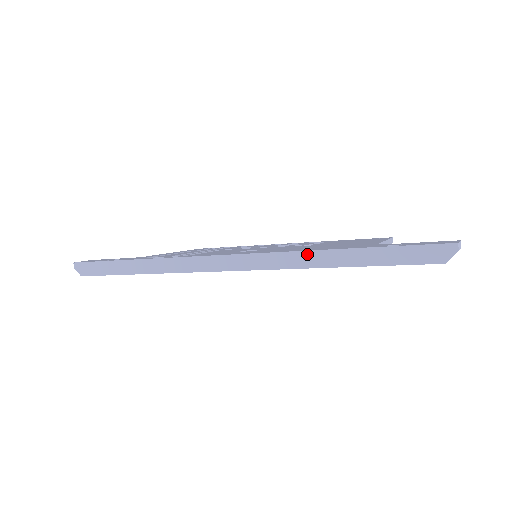
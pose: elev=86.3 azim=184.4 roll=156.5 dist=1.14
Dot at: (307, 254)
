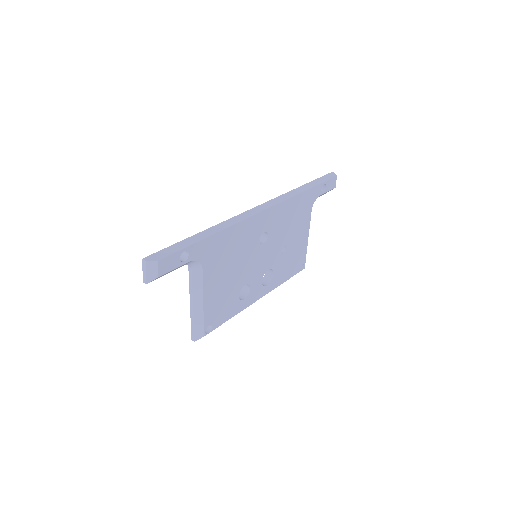
Dot at: (291, 192)
